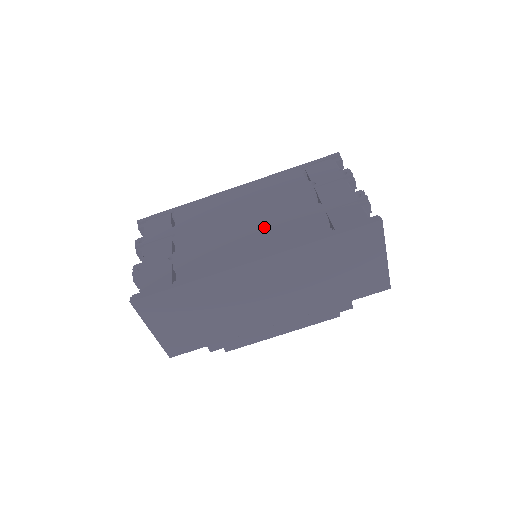
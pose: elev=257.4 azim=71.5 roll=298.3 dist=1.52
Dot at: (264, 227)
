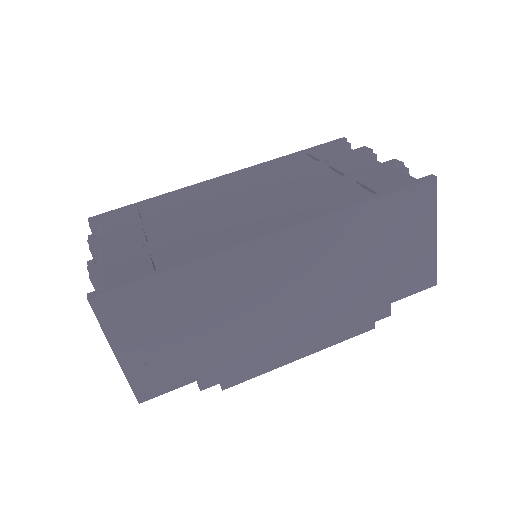
Dot at: (277, 201)
